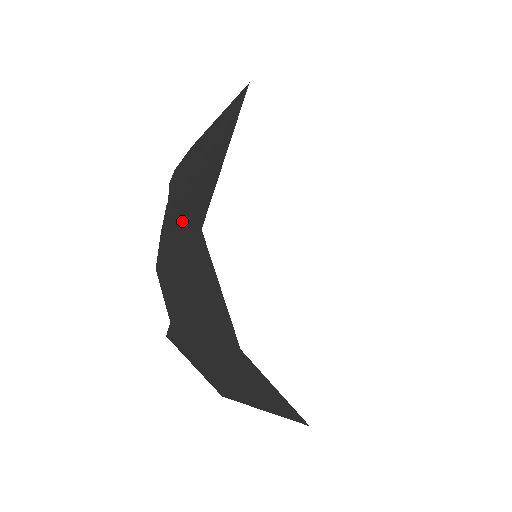
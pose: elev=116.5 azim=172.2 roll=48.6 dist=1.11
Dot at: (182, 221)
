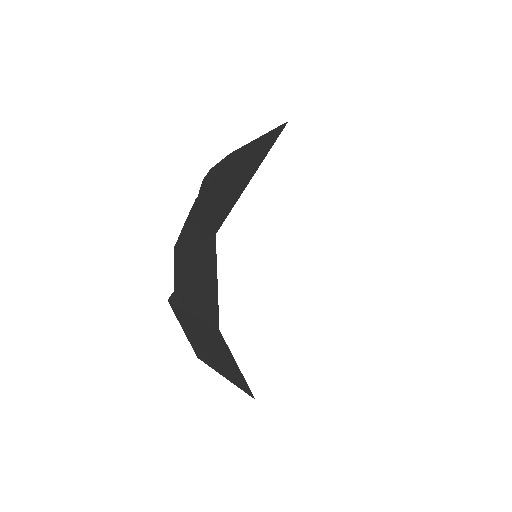
Dot at: (204, 220)
